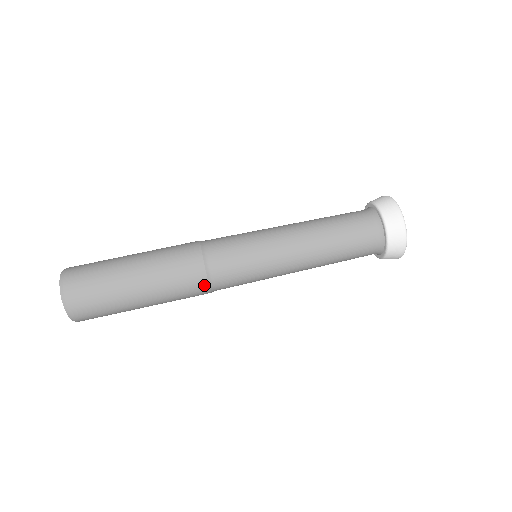
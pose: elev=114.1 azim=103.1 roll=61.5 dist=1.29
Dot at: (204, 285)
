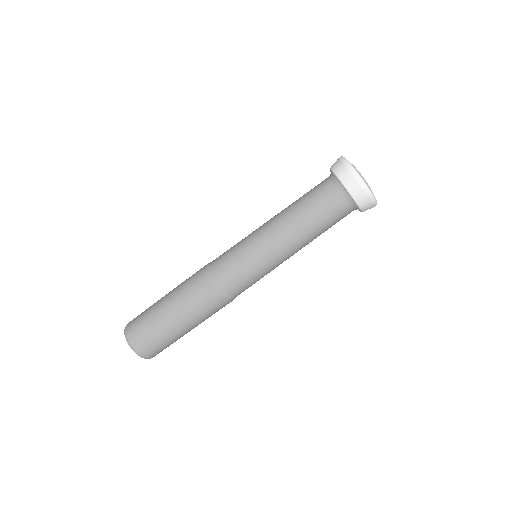
Dot at: (228, 301)
